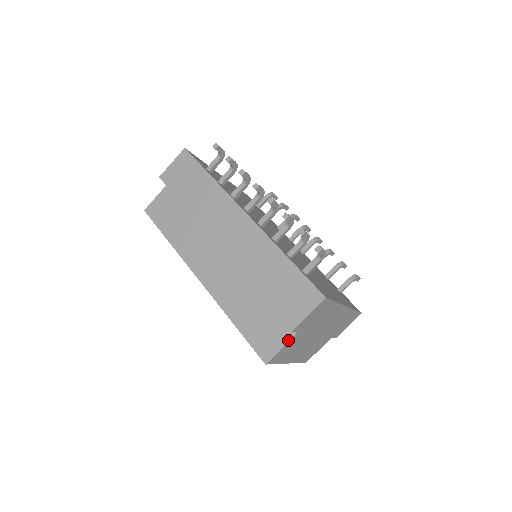
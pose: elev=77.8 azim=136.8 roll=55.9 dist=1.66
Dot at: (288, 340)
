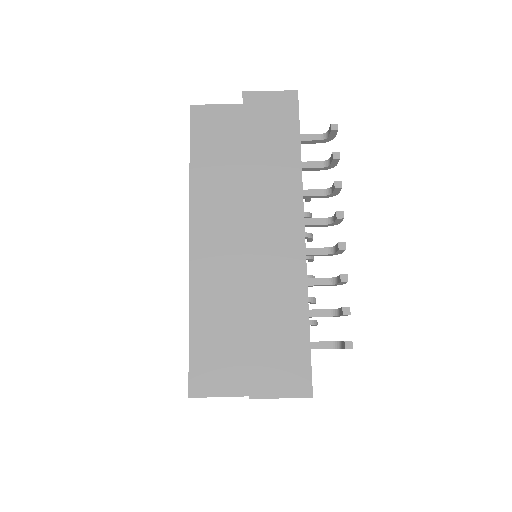
Dot at: (233, 395)
